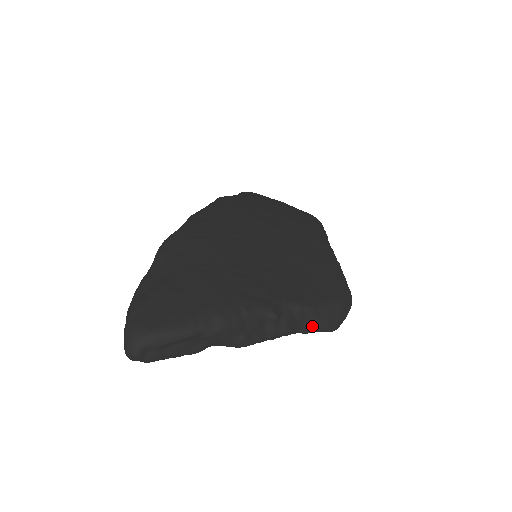
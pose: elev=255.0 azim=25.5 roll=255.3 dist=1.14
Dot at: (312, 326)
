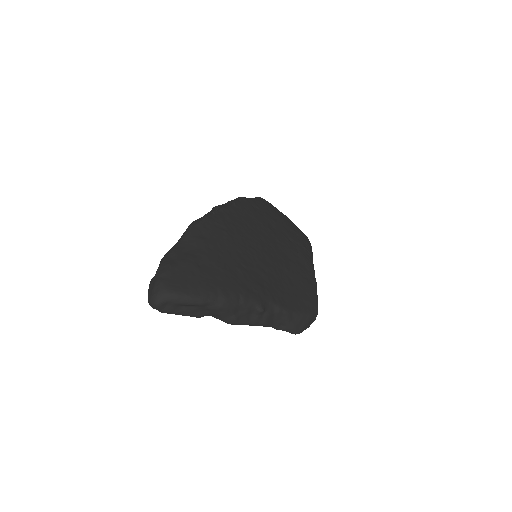
Dot at: (283, 325)
